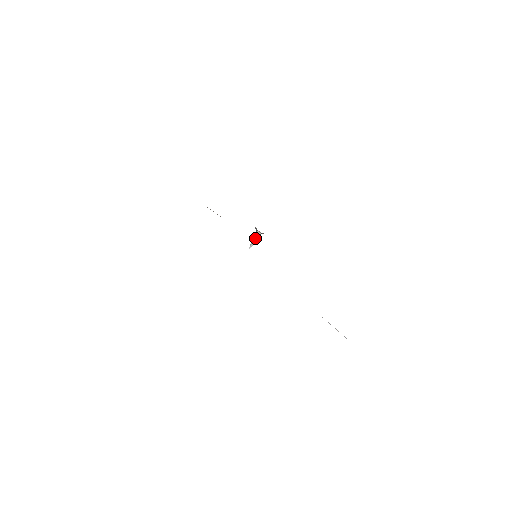
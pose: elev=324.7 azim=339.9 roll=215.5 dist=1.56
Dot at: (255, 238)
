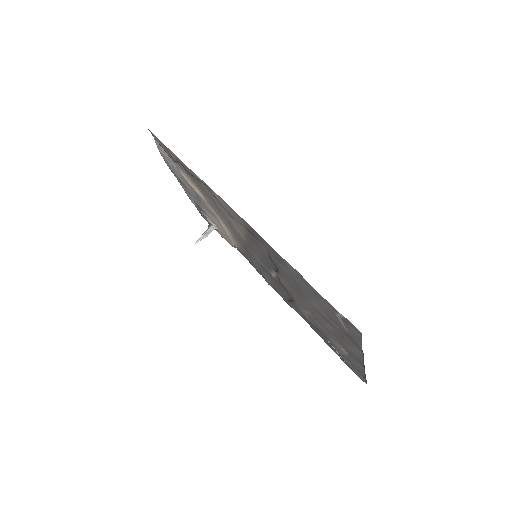
Dot at: (207, 233)
